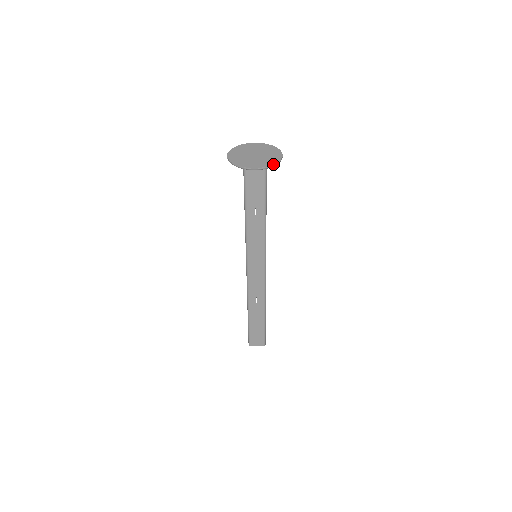
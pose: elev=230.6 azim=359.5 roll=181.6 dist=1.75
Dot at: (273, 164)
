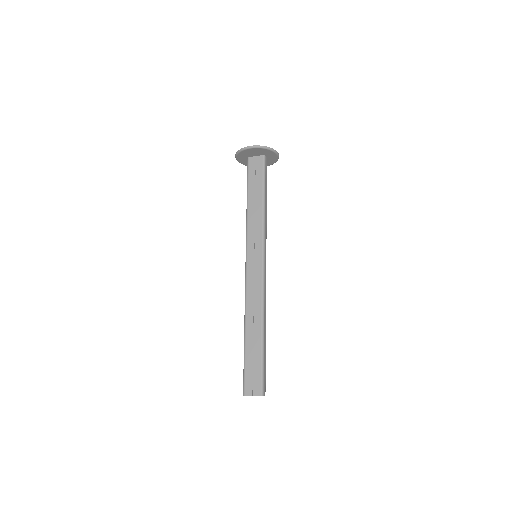
Dot at: (265, 146)
